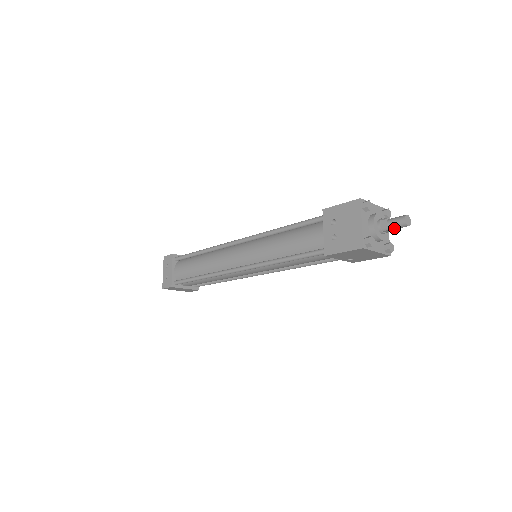
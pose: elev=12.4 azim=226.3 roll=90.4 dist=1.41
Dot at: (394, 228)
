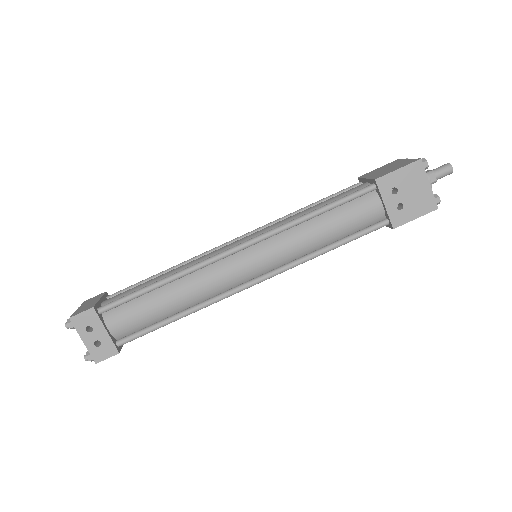
Dot at: occluded
